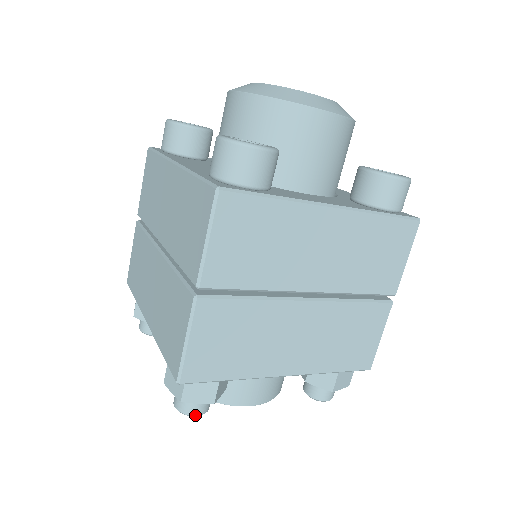
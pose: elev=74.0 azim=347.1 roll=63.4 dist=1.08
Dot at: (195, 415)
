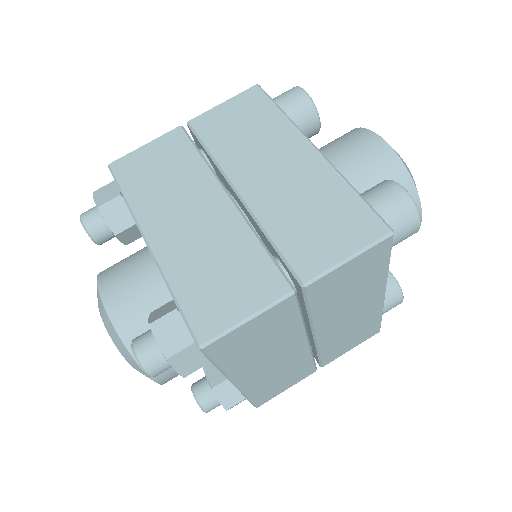
Dot at: (82, 218)
